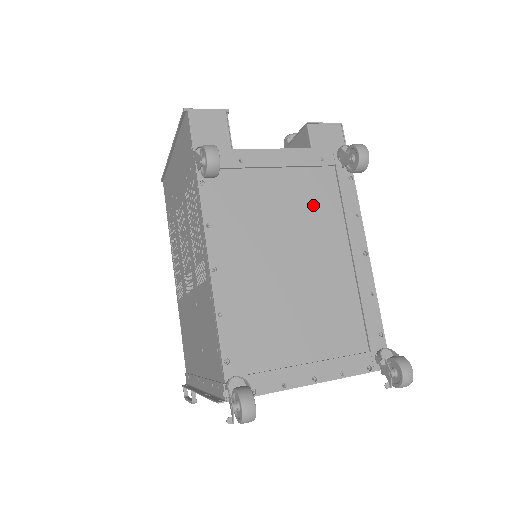
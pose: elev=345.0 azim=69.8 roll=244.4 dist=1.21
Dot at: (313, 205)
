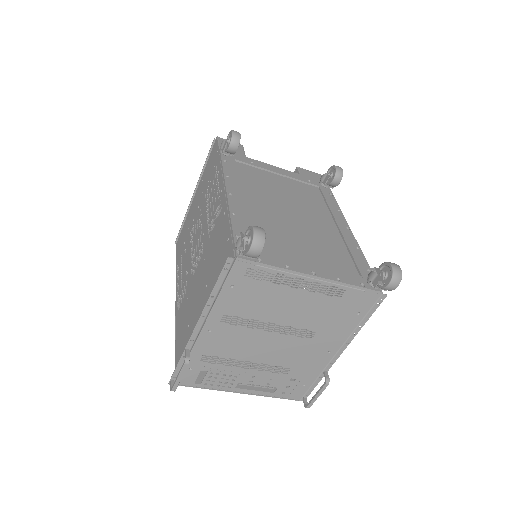
Dot at: (304, 197)
